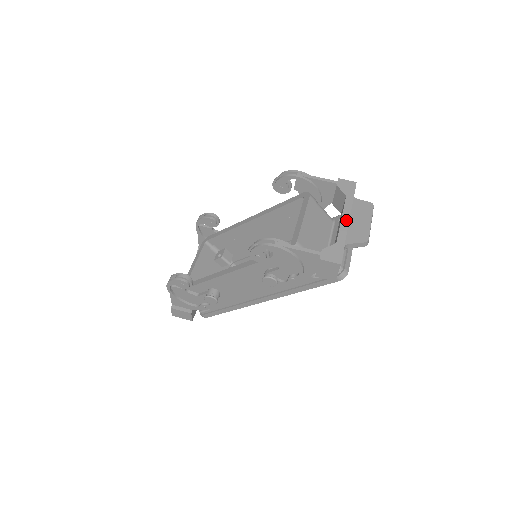
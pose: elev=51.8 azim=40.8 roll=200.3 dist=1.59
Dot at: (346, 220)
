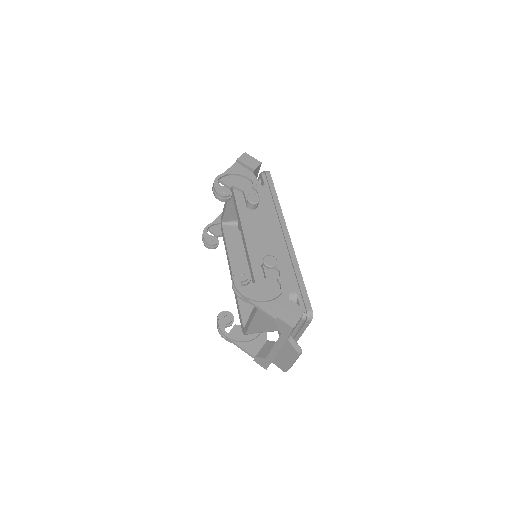
Dot at: (276, 350)
